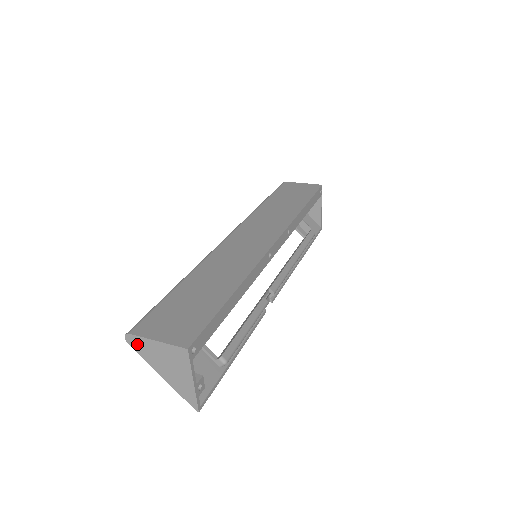
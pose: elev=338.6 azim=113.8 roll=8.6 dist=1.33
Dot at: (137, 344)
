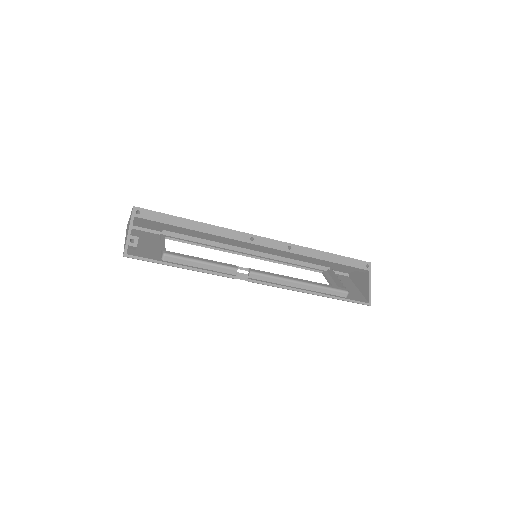
Dot at: (127, 226)
